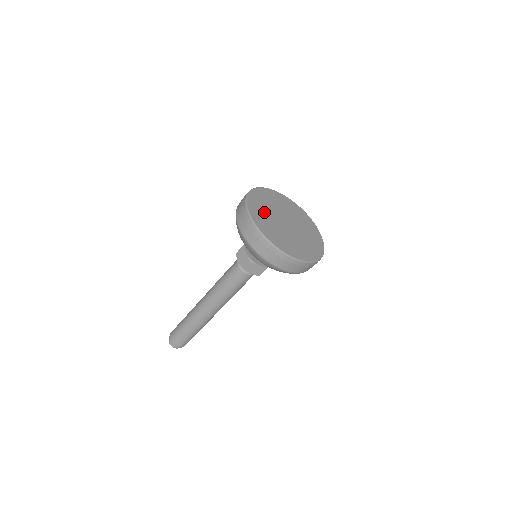
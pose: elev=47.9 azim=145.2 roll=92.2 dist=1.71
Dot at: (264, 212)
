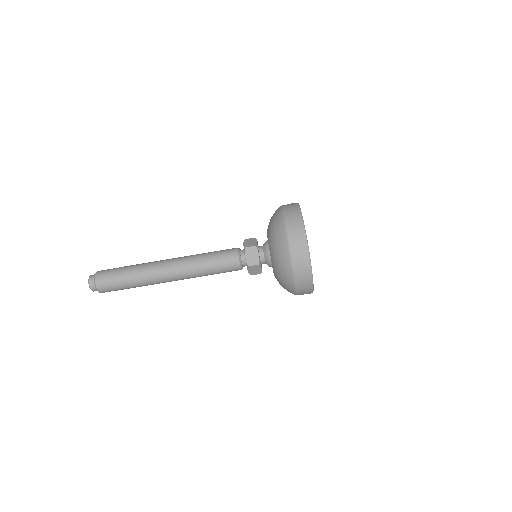
Dot at: occluded
